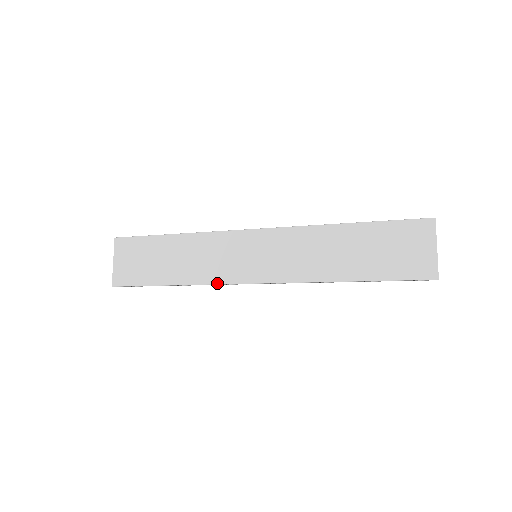
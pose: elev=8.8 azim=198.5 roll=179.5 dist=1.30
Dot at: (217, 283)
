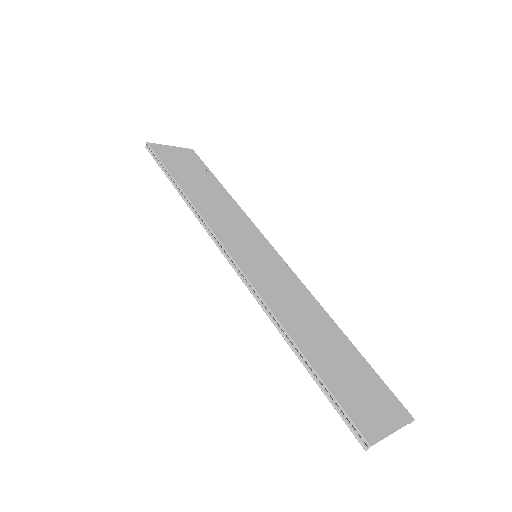
Dot at: (208, 223)
